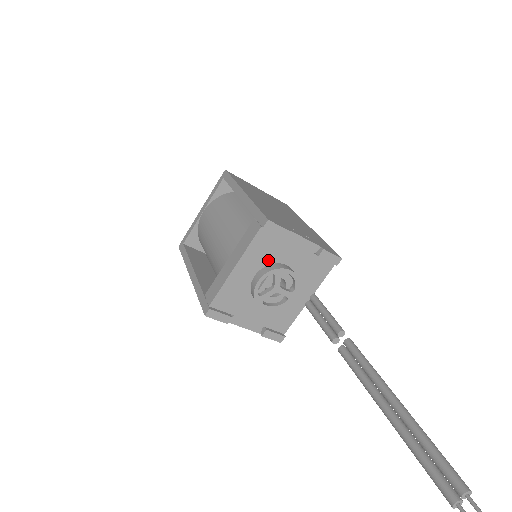
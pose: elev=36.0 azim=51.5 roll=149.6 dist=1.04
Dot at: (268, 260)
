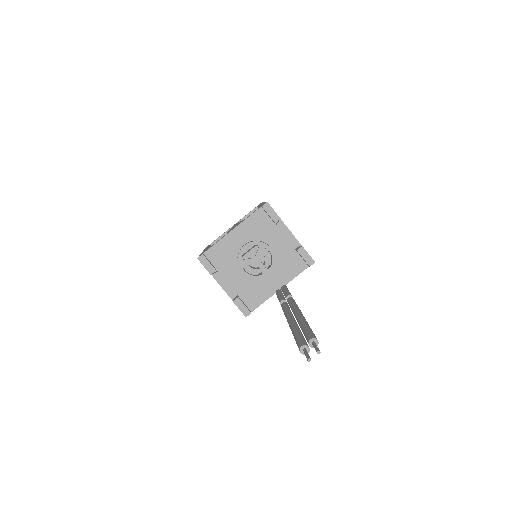
Dot at: (258, 236)
